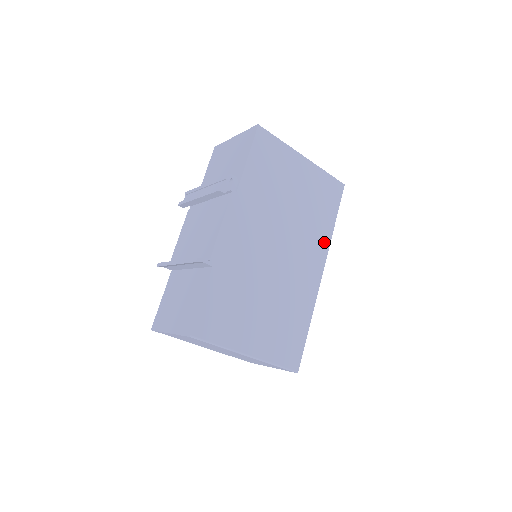
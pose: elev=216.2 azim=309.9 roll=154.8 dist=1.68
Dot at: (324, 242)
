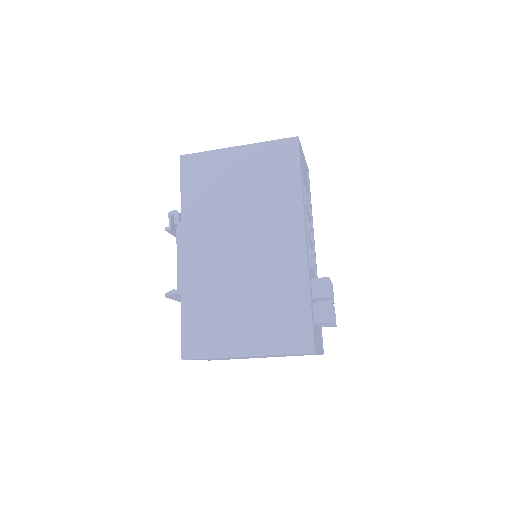
Dot at: (295, 207)
